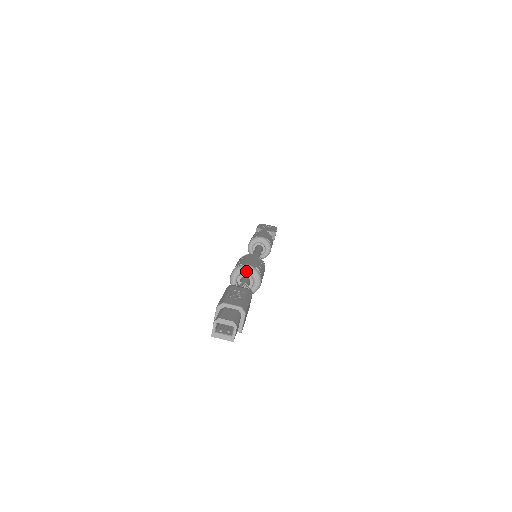
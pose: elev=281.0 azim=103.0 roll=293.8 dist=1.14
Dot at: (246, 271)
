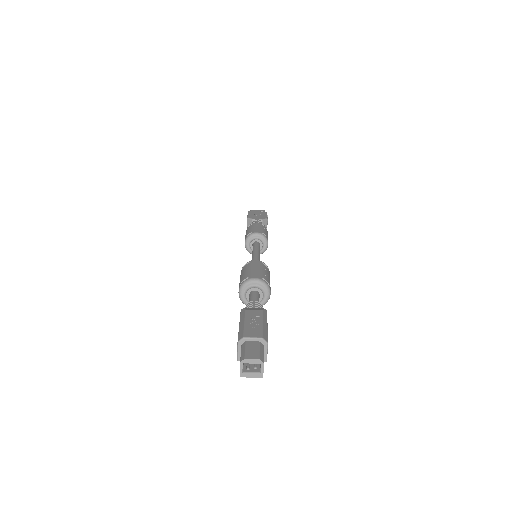
Dot at: (254, 285)
